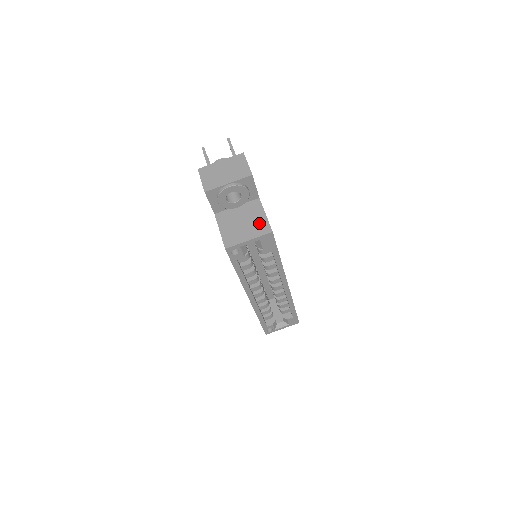
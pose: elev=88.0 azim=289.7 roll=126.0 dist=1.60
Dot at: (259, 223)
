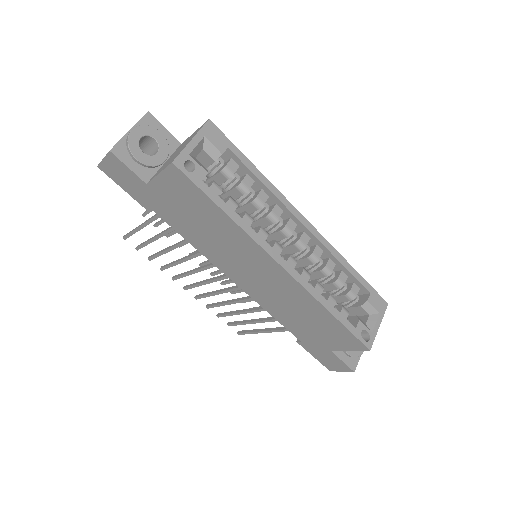
Dot at: (192, 135)
